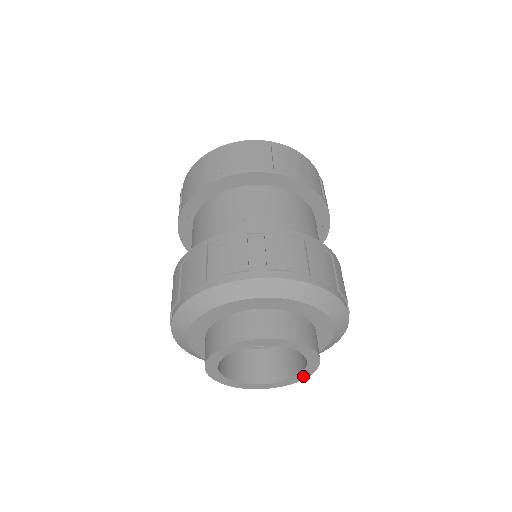
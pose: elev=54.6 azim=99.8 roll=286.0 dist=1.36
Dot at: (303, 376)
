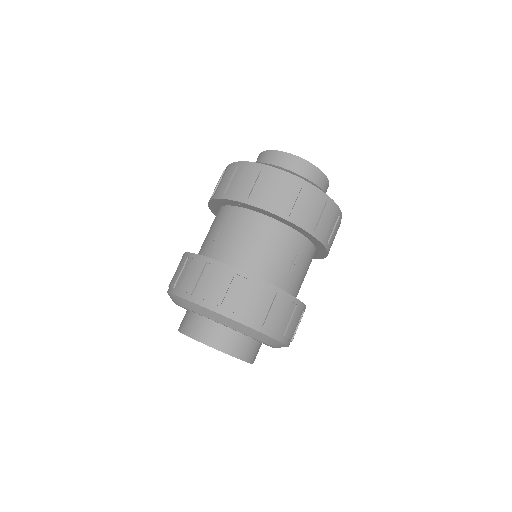
Dot at: occluded
